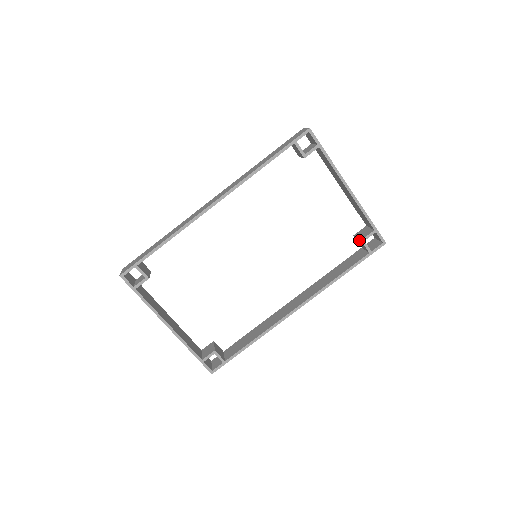
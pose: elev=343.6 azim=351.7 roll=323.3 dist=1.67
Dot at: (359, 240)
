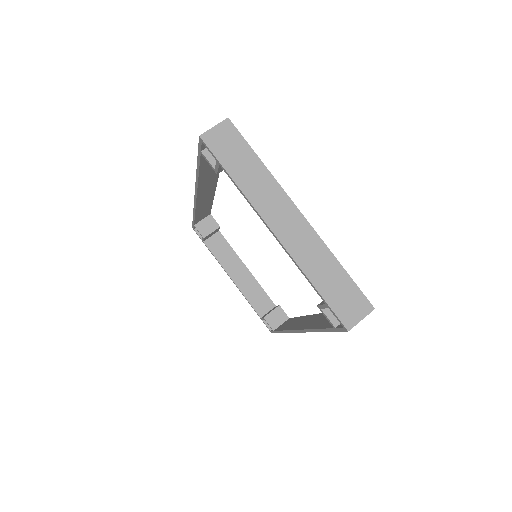
Dot at: occluded
